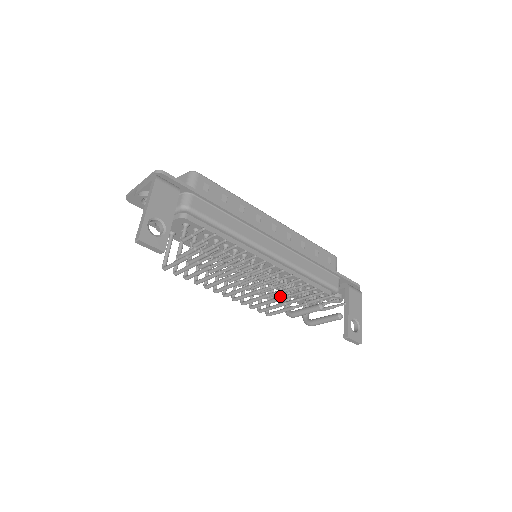
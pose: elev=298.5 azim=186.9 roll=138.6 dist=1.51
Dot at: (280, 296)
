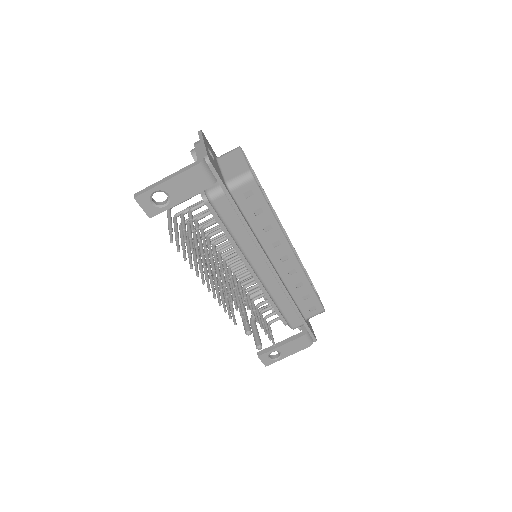
Dot at: (247, 290)
